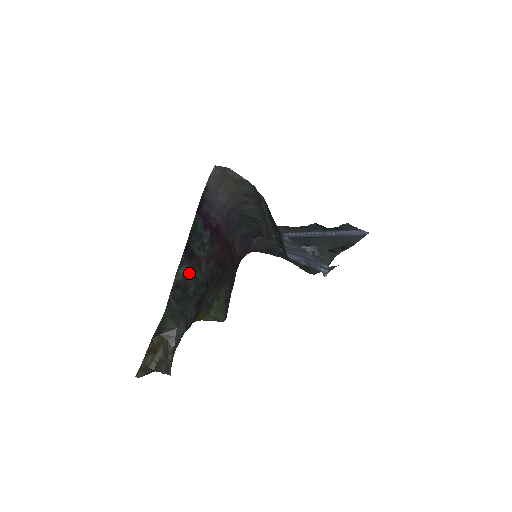
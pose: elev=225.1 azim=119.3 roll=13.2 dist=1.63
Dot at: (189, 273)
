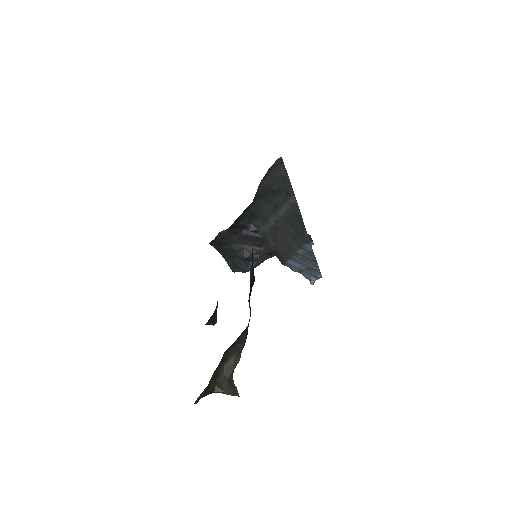
Dot at: (253, 275)
